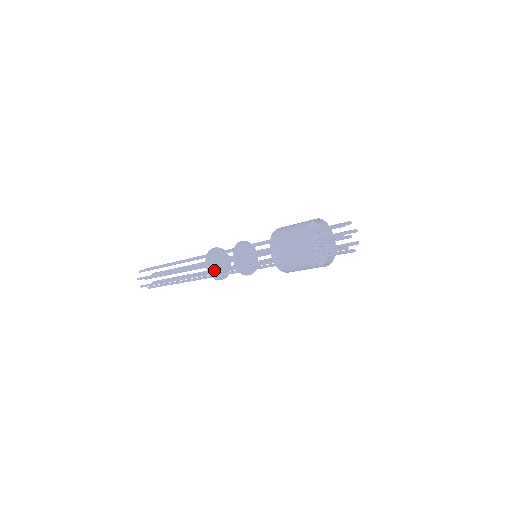
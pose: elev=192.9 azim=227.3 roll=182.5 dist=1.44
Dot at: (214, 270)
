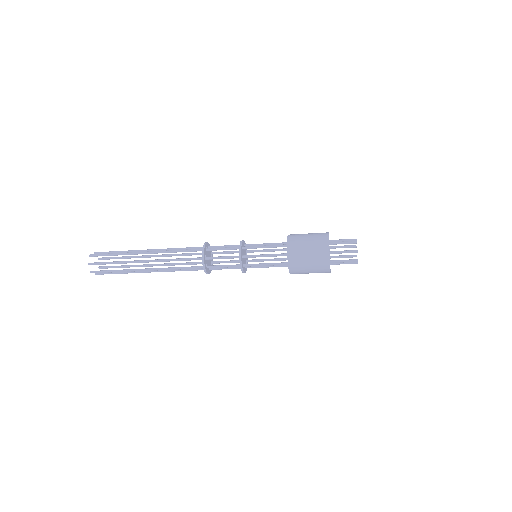
Dot at: (209, 268)
